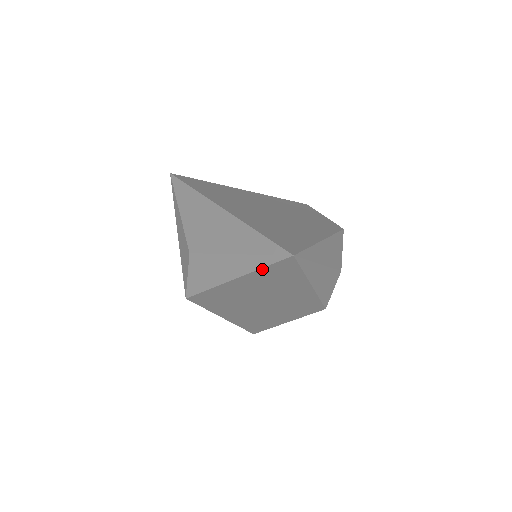
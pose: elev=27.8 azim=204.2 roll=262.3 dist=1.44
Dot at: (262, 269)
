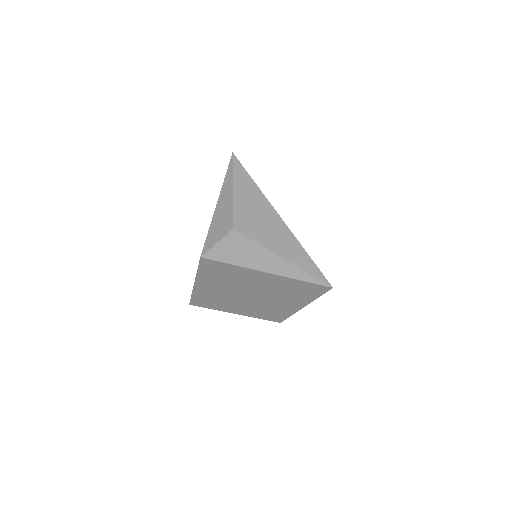
Dot at: (297, 280)
